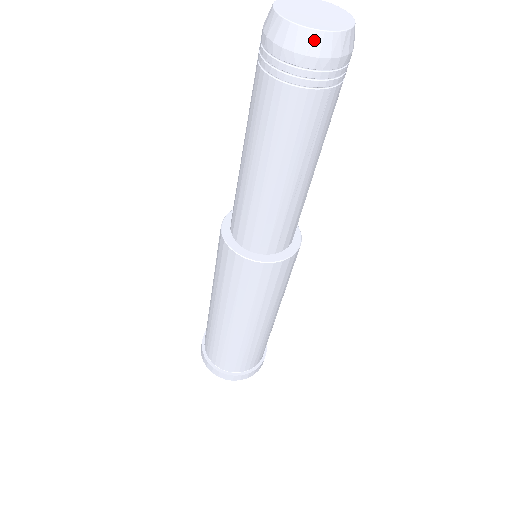
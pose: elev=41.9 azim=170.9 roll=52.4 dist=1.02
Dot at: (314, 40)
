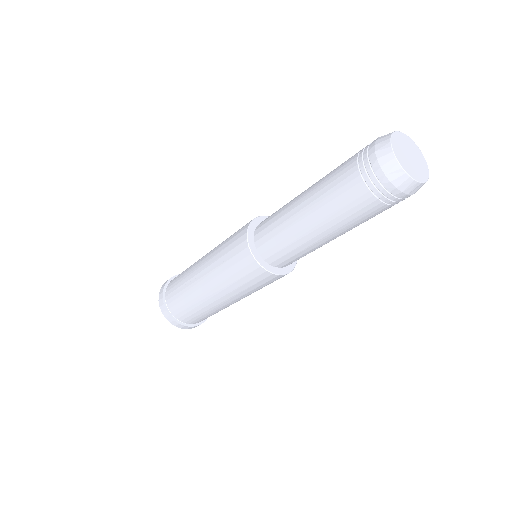
Dot at: (417, 187)
